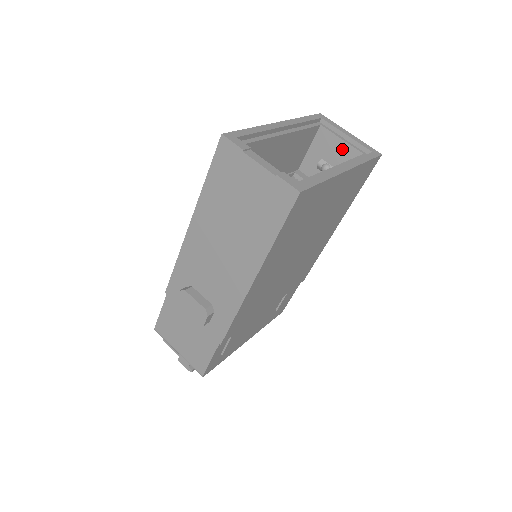
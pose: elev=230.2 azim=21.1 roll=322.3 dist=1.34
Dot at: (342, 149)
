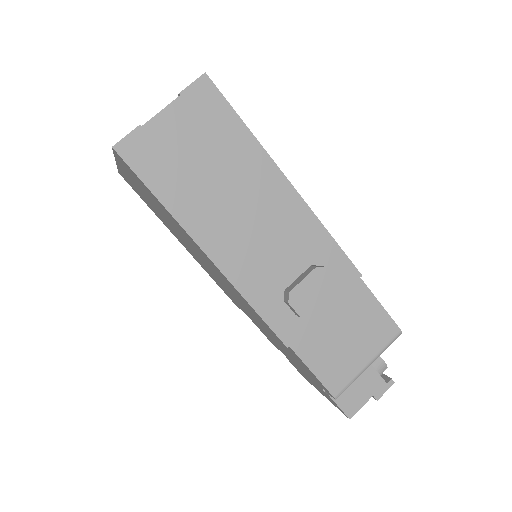
Dot at: occluded
